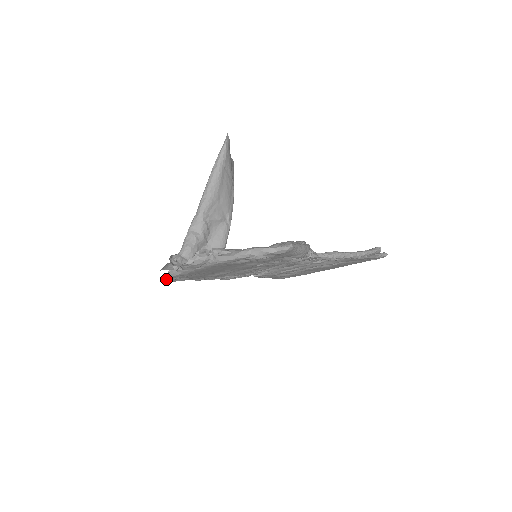
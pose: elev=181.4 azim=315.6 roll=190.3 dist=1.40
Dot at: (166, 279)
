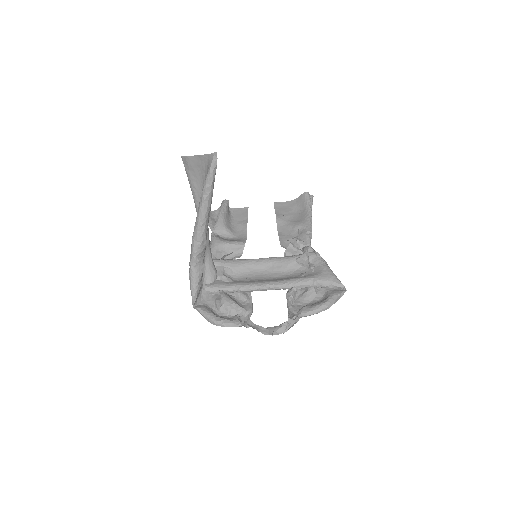
Dot at: (223, 325)
